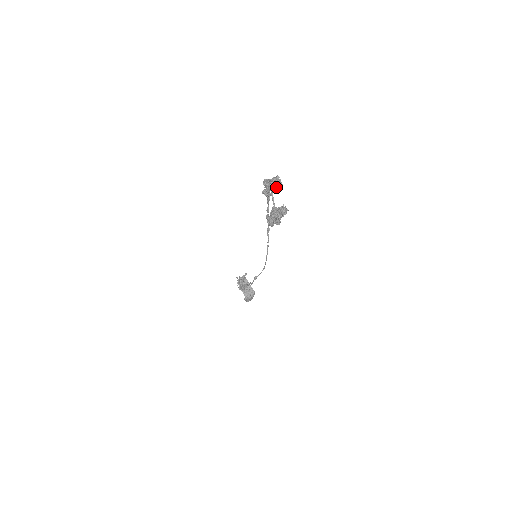
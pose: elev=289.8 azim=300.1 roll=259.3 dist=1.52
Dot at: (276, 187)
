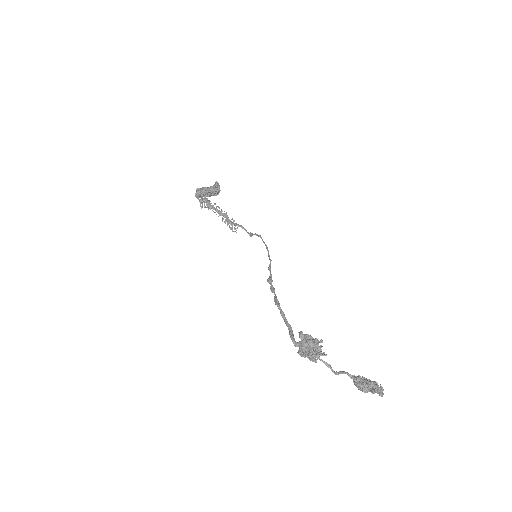
Dot at: (316, 346)
